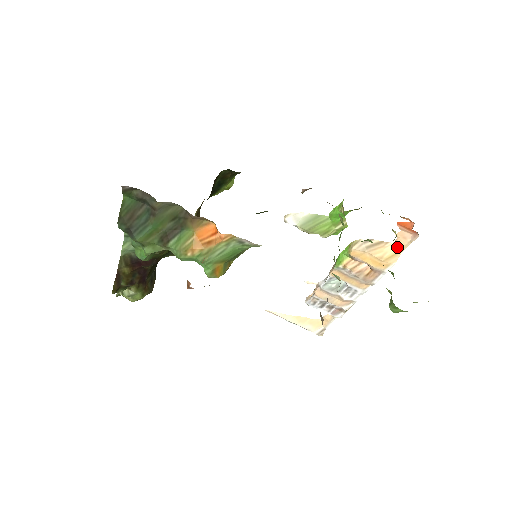
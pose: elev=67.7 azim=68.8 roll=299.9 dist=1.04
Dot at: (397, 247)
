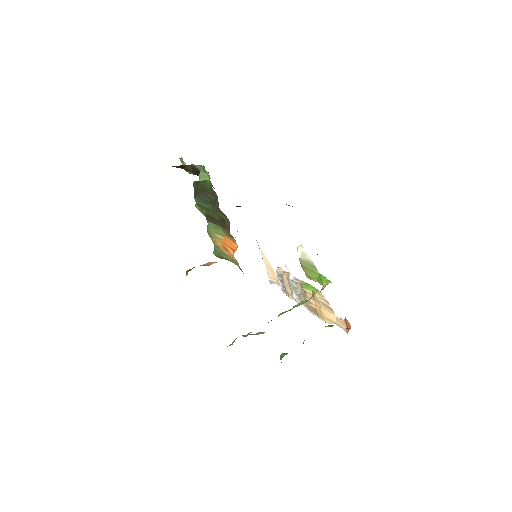
Dot at: (336, 320)
